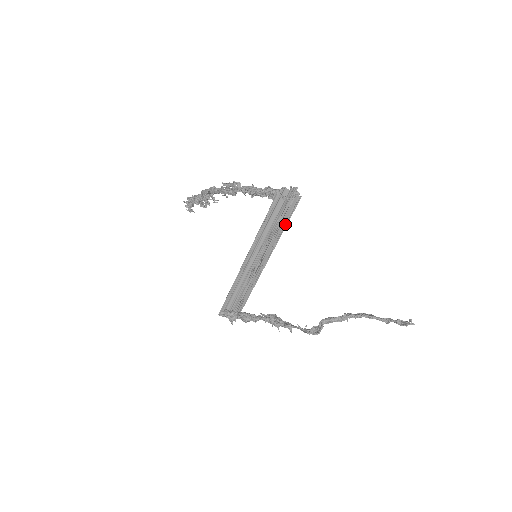
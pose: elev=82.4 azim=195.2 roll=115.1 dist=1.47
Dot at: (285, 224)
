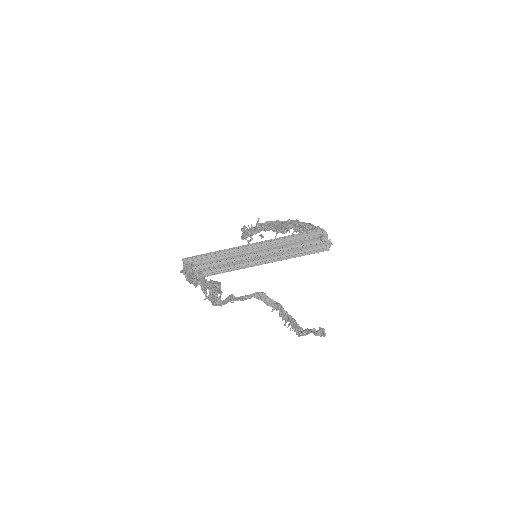
Dot at: (299, 255)
